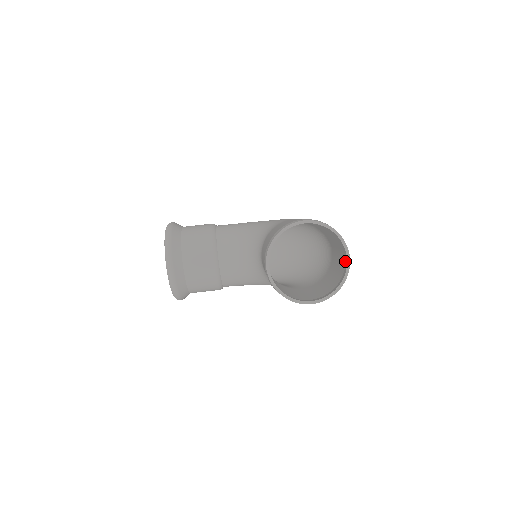
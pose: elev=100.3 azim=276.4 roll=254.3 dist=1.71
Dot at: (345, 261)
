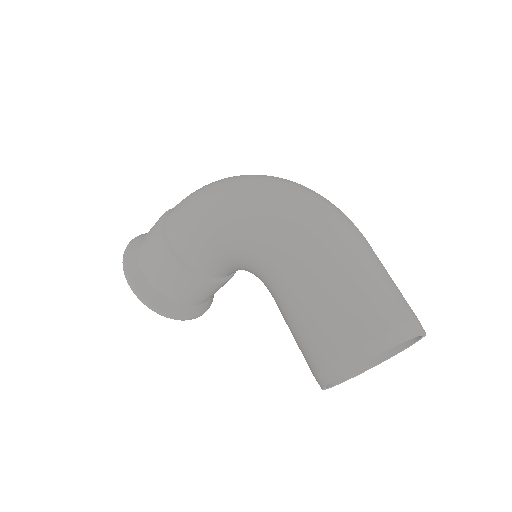
Dot at: occluded
